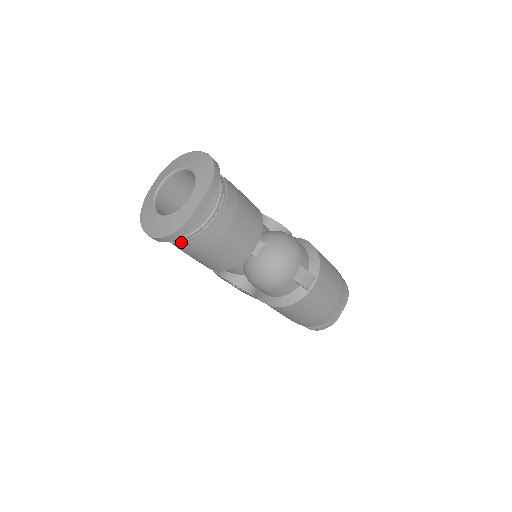
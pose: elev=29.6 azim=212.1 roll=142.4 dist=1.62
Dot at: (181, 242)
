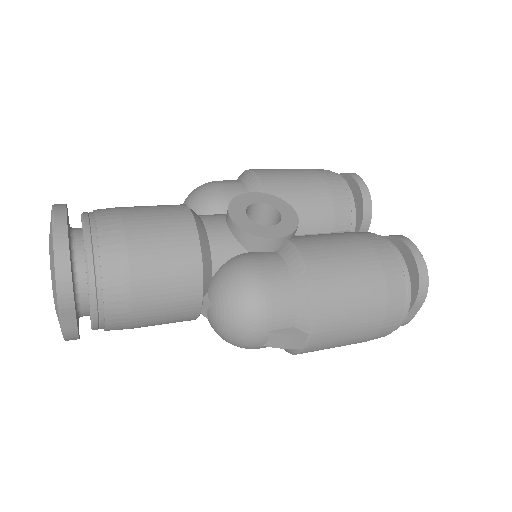
Dot at: occluded
